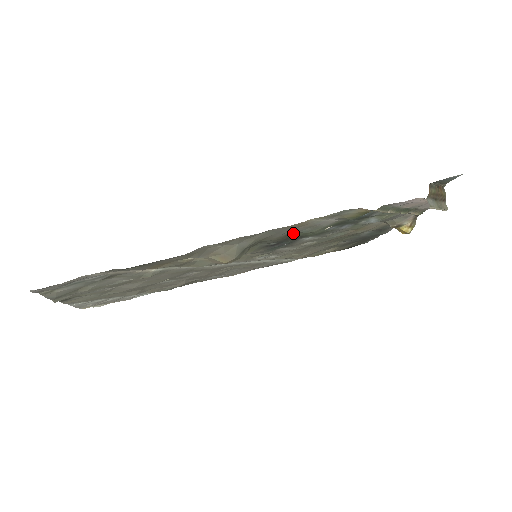
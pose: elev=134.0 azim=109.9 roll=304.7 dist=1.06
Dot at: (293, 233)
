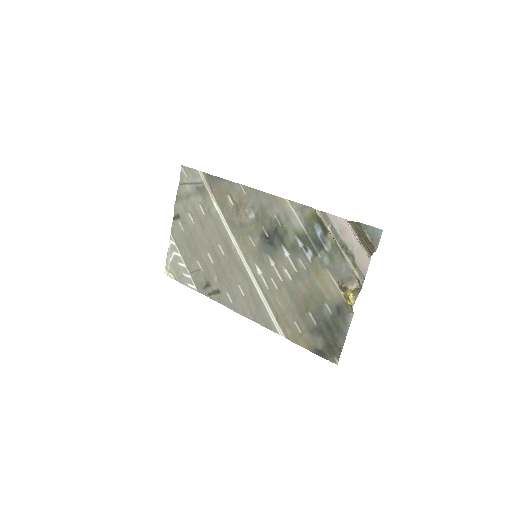
Dot at: (278, 224)
